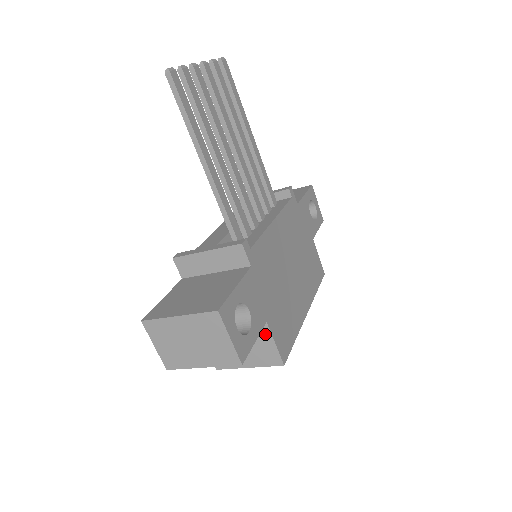
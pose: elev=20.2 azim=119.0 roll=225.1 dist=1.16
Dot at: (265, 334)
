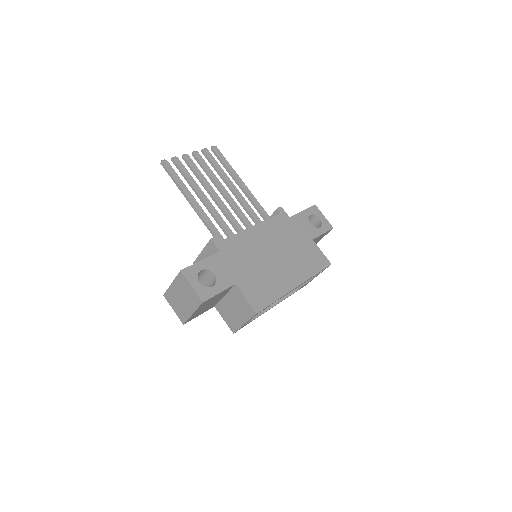
Dot at: (239, 293)
